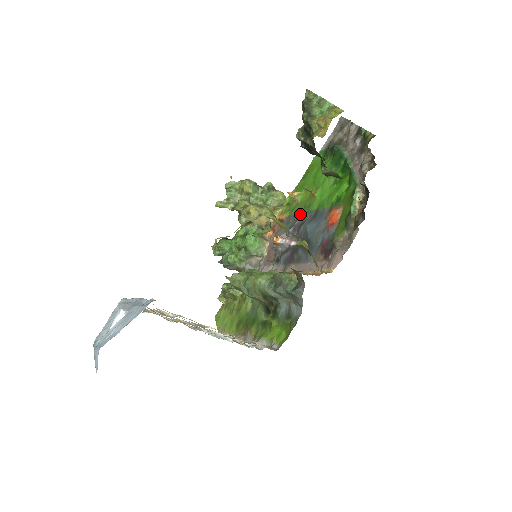
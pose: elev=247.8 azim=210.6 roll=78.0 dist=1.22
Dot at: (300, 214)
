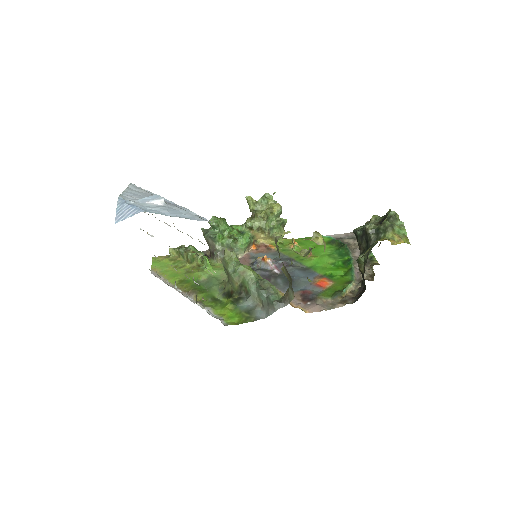
Dot at: occluded
